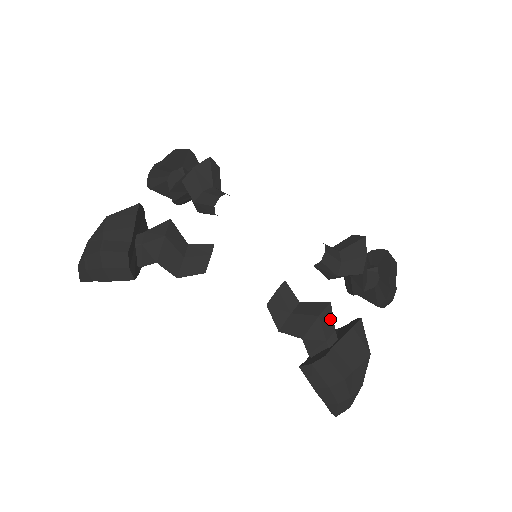
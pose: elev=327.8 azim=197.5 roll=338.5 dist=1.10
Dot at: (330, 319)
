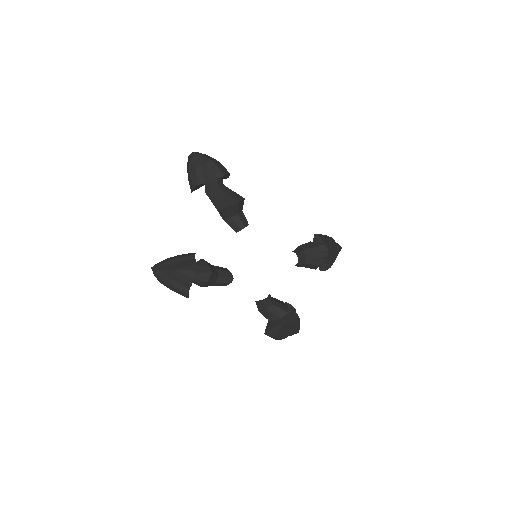
Dot at: (285, 317)
